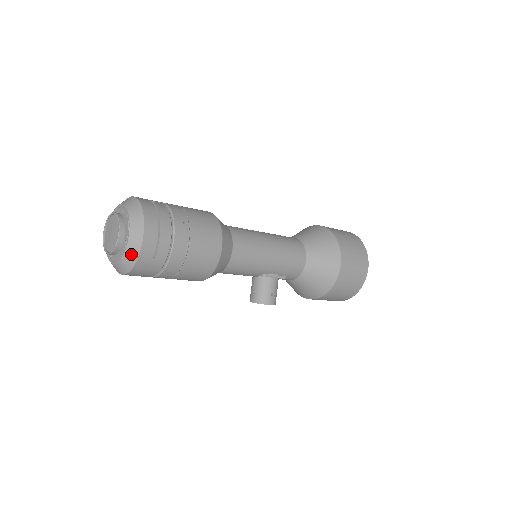
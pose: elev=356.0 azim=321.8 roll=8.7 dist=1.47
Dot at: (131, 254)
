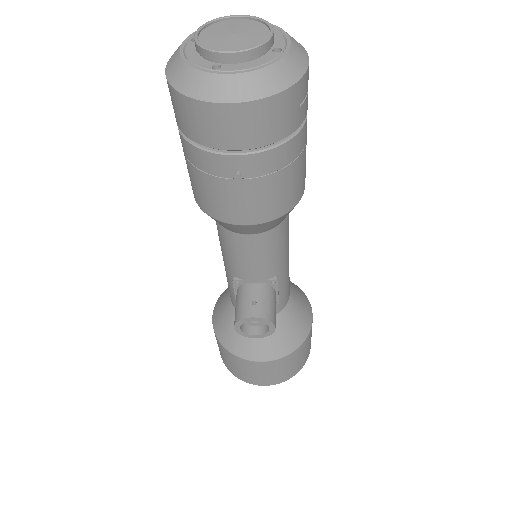
Dot at: (290, 68)
